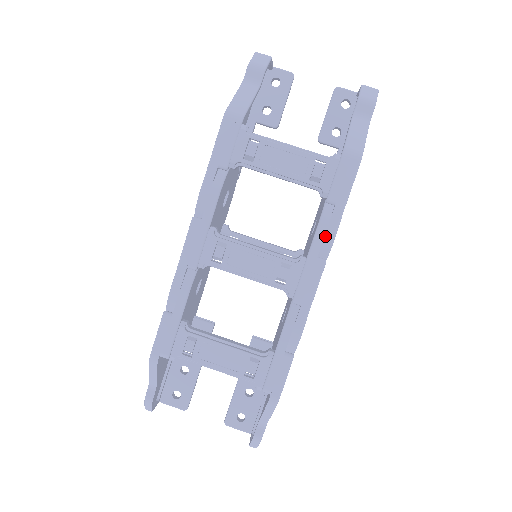
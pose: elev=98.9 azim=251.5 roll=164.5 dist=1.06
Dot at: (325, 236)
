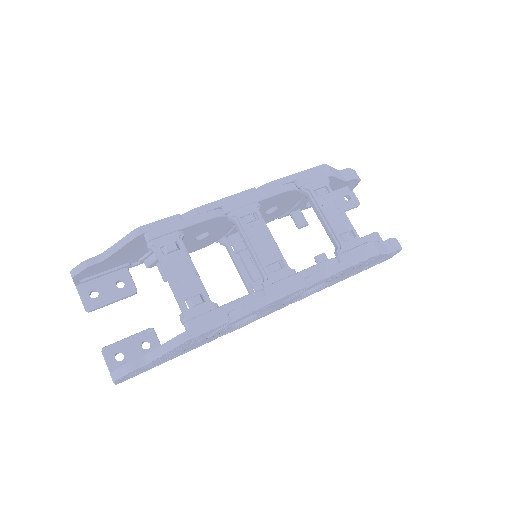
Dot at: (321, 271)
